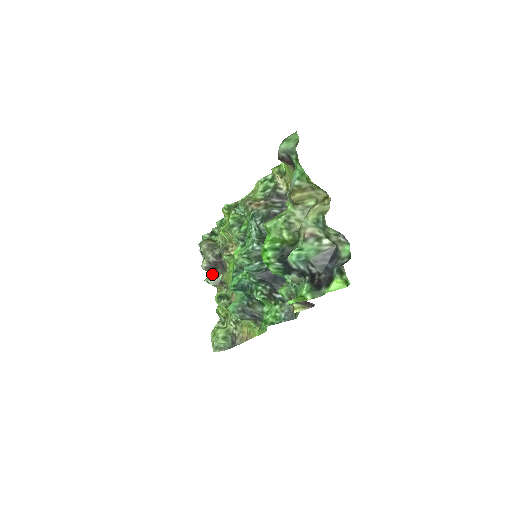
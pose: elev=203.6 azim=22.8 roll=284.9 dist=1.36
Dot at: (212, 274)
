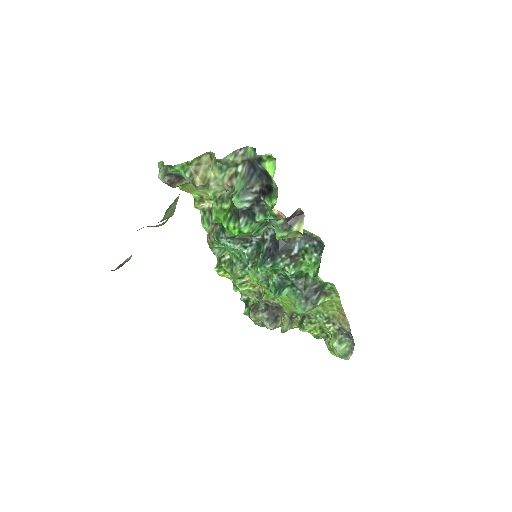
Dot at: (281, 324)
